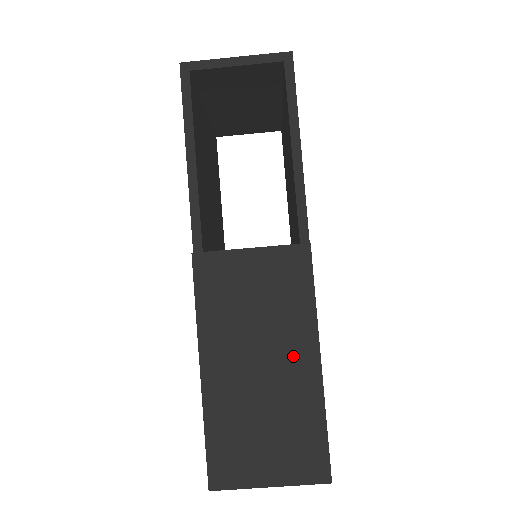
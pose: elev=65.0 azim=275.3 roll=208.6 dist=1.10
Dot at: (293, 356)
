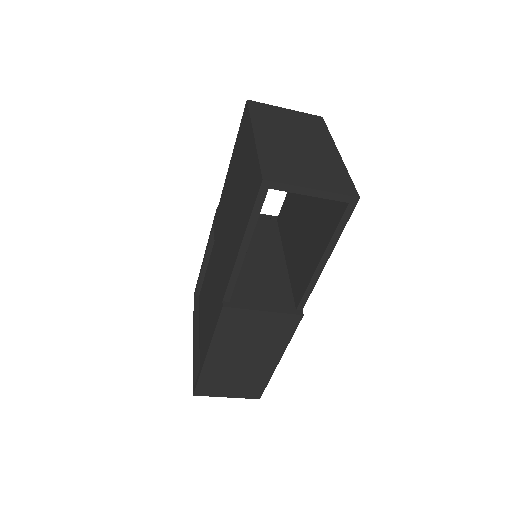
Dot at: (265, 358)
